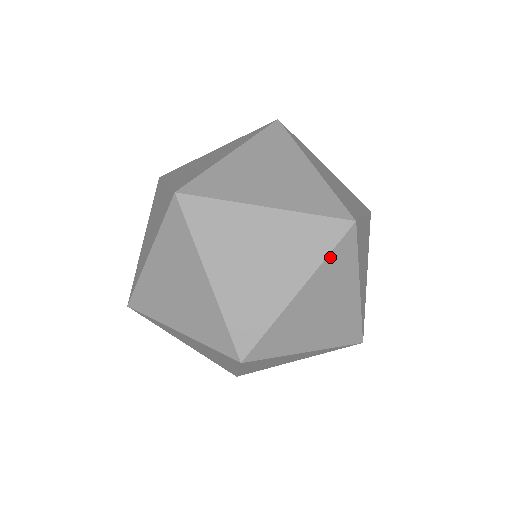
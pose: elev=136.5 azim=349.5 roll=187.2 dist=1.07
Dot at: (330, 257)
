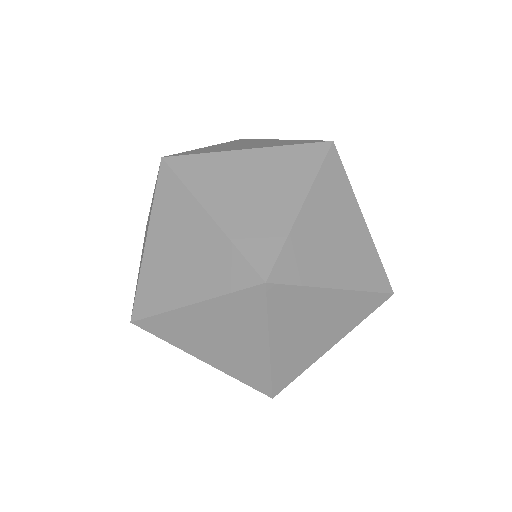
Dot at: (271, 315)
